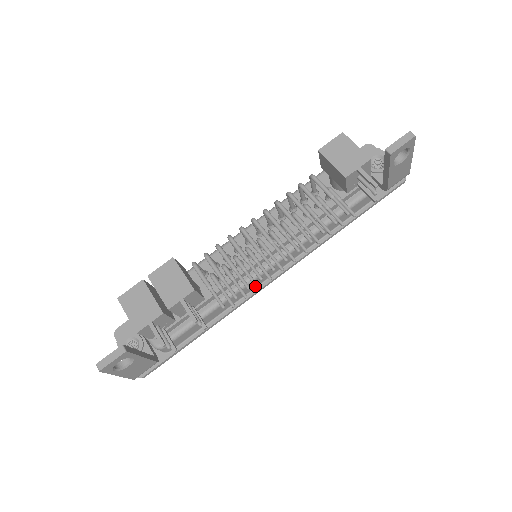
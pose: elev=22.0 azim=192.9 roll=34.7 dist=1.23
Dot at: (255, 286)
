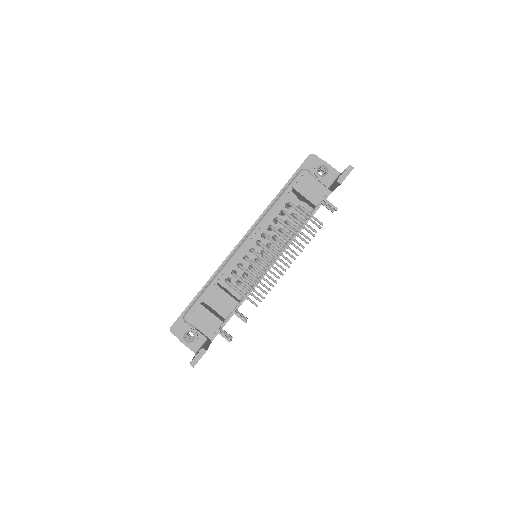
Dot at: occluded
